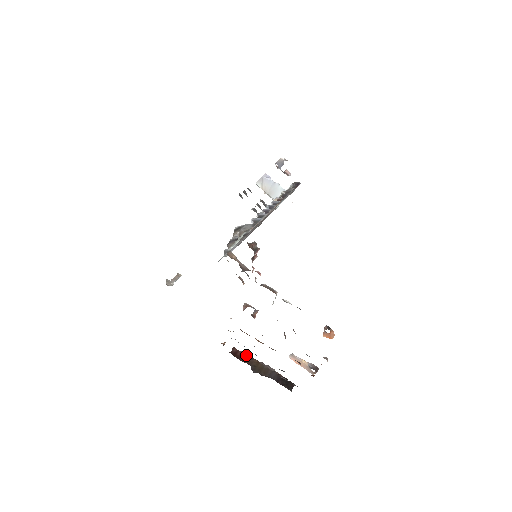
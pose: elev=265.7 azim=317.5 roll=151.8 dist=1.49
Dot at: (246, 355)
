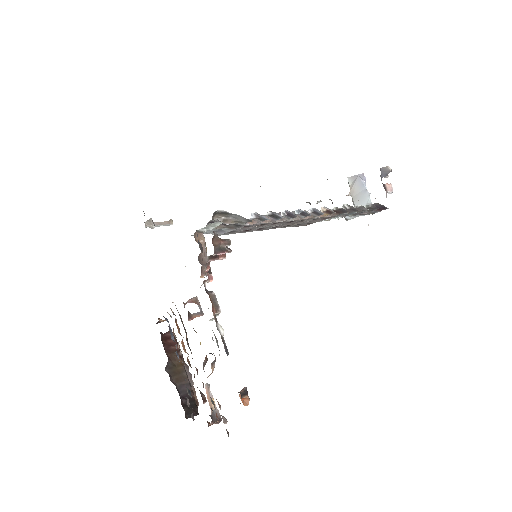
Dot at: (177, 348)
